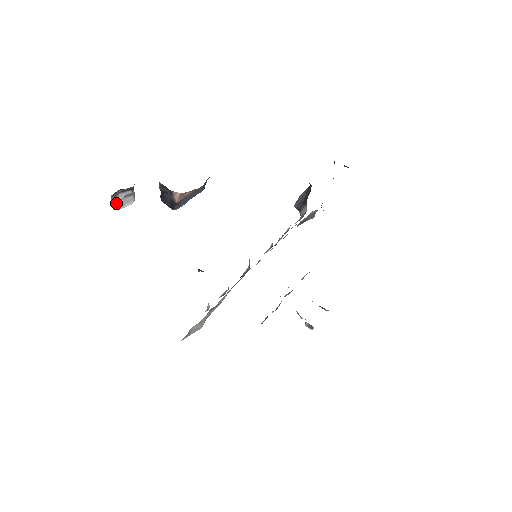
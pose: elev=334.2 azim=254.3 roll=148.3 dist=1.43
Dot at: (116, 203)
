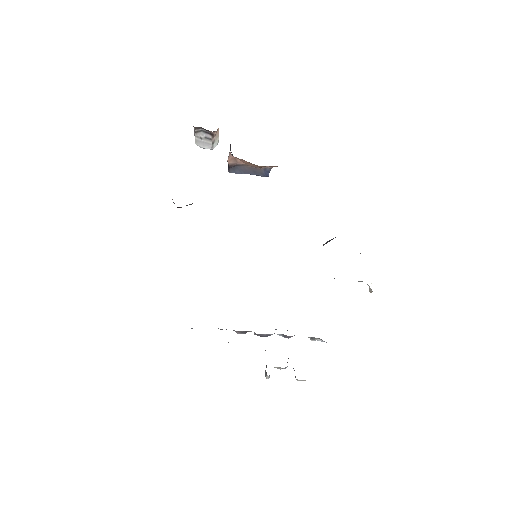
Dot at: (198, 139)
